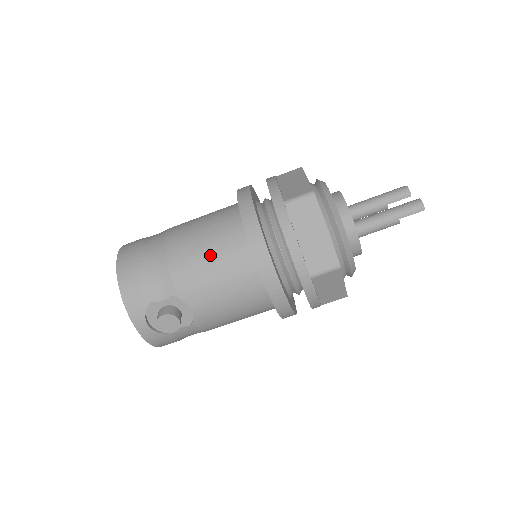
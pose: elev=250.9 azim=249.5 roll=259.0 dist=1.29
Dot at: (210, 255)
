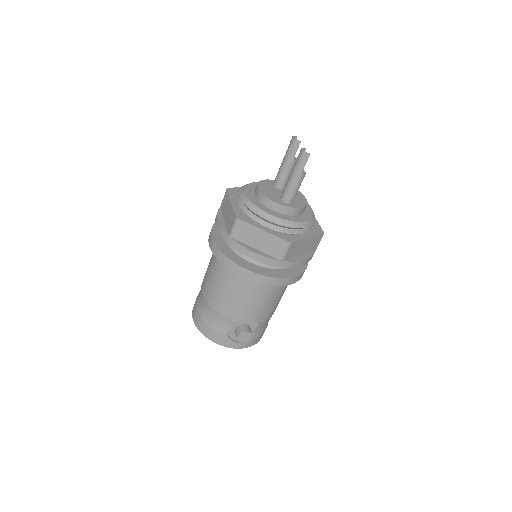
Dot at: (227, 291)
